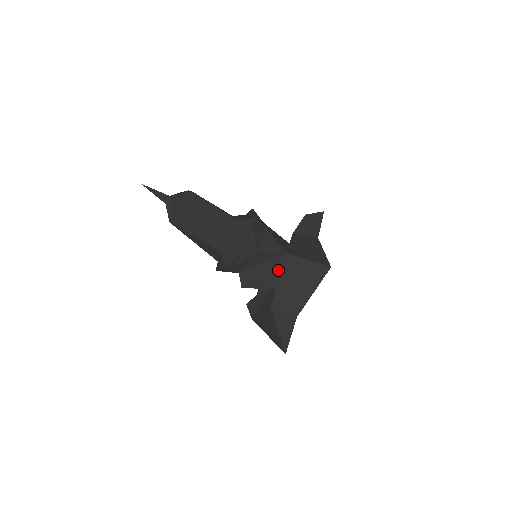
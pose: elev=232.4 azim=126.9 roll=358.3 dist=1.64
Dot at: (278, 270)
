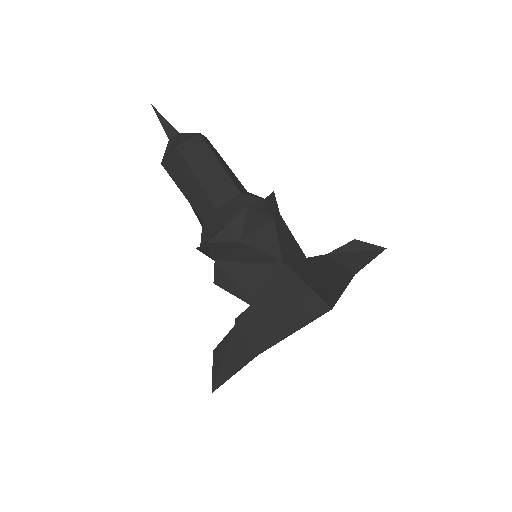
Dot at: (265, 281)
